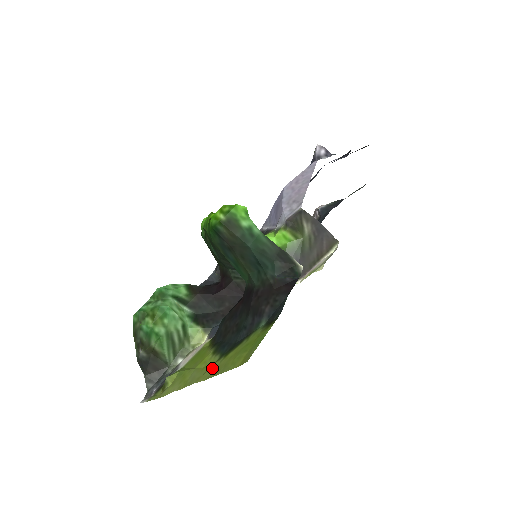
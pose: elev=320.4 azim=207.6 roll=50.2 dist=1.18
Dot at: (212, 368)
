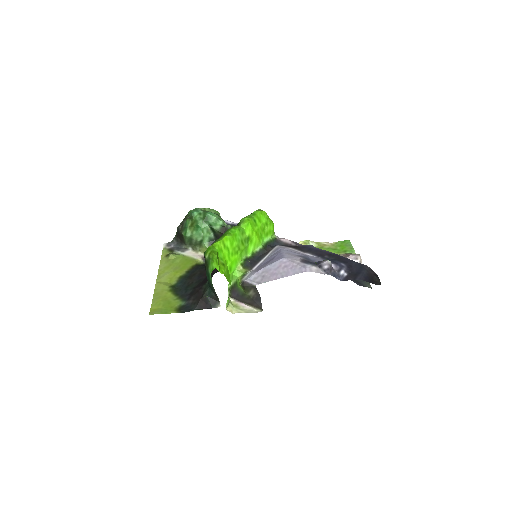
Dot at: (163, 287)
